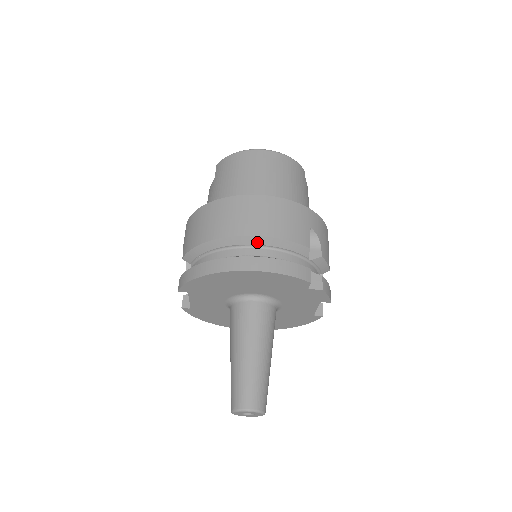
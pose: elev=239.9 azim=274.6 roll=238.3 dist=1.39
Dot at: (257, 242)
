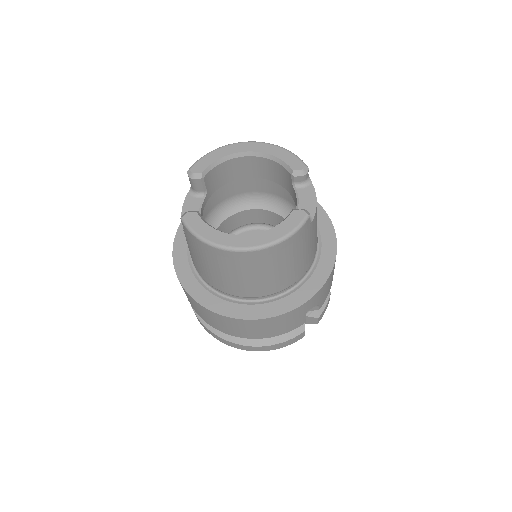
Dot at: occluded
